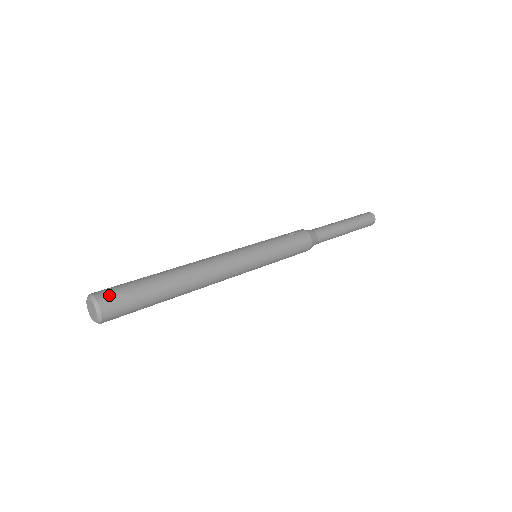
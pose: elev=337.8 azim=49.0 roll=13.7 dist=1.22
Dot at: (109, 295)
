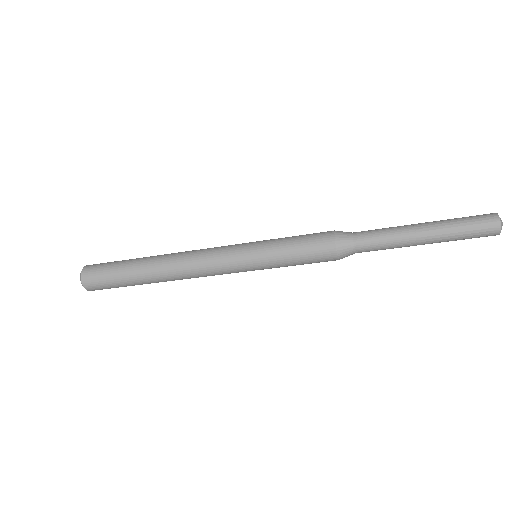
Dot at: occluded
